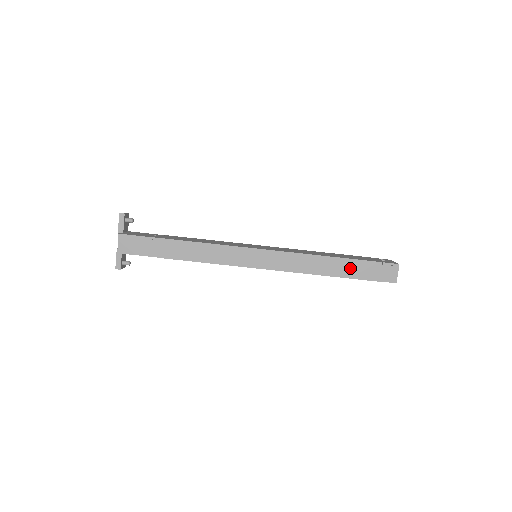
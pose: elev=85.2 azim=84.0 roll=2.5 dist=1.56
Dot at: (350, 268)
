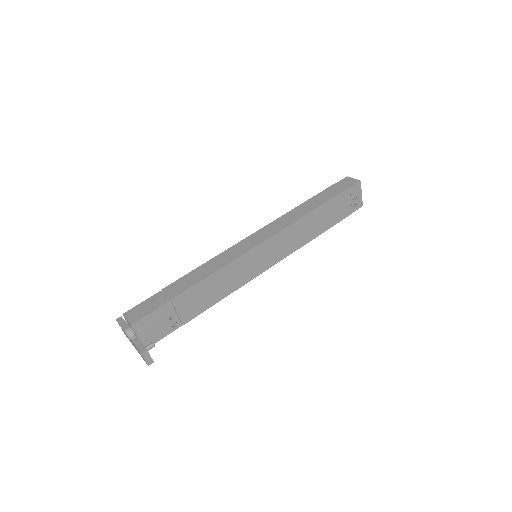
Dot at: (322, 198)
